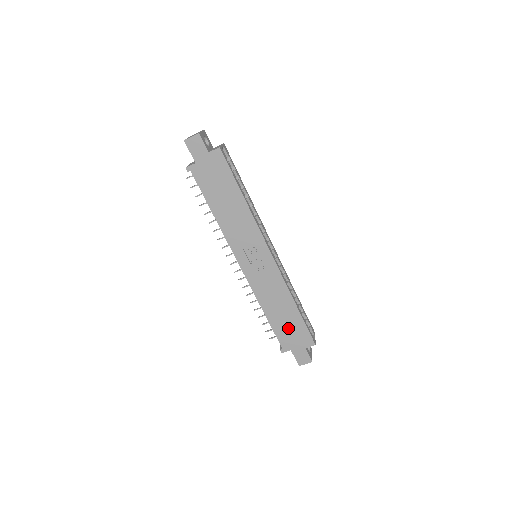
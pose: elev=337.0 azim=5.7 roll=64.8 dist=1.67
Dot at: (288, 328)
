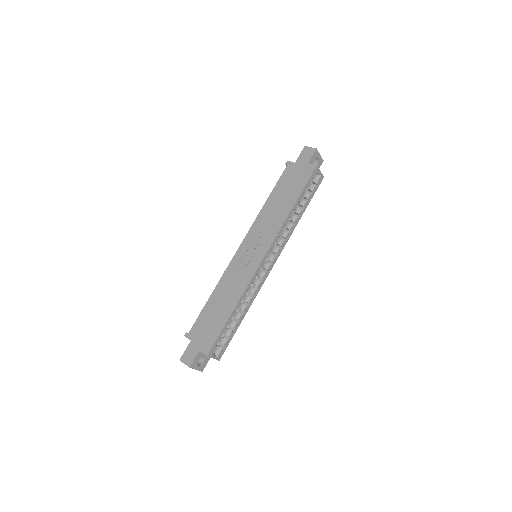
Dot at: (210, 321)
